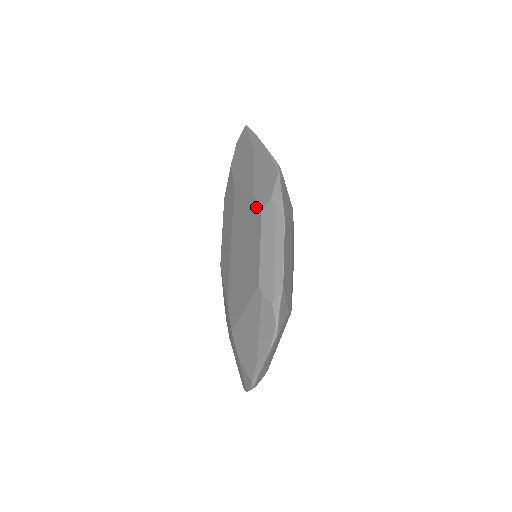
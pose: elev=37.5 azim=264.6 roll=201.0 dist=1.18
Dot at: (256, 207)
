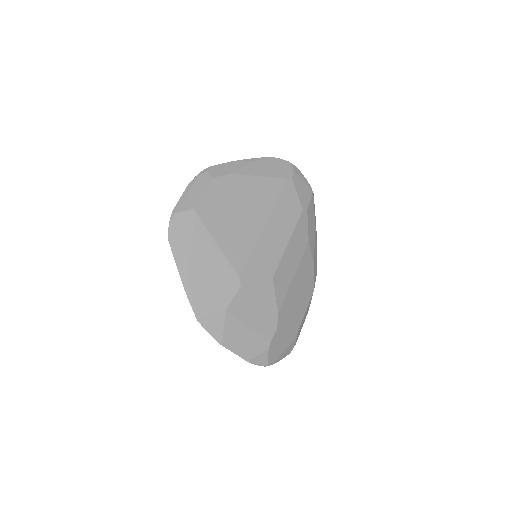
Dot at: occluded
